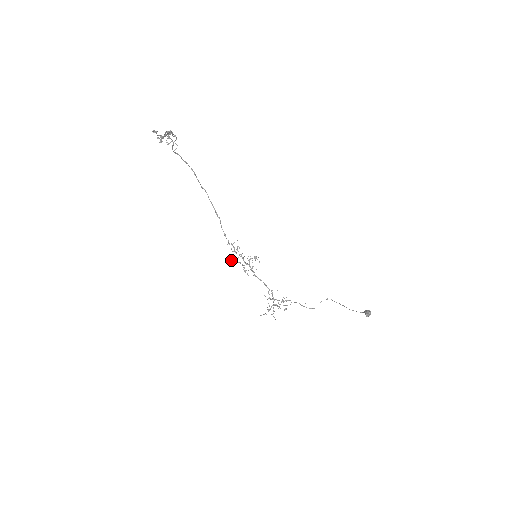
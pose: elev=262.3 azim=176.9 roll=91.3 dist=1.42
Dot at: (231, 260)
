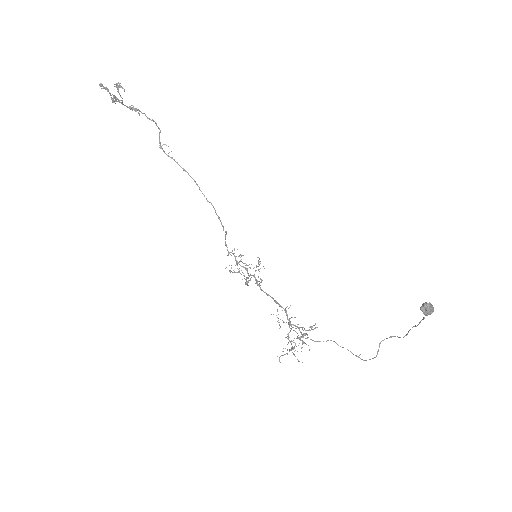
Dot at: (229, 271)
